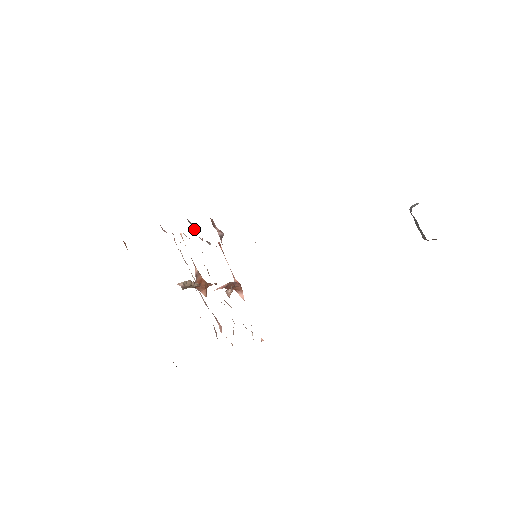
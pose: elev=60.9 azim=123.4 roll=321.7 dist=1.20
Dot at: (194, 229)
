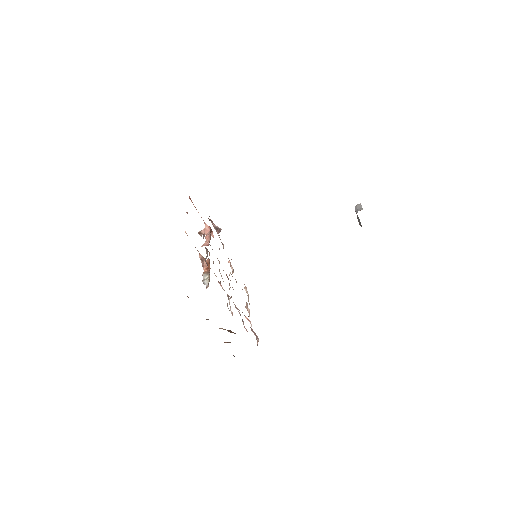
Dot at: occluded
